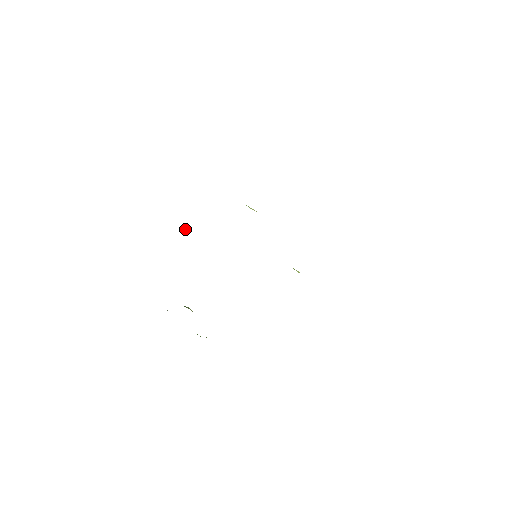
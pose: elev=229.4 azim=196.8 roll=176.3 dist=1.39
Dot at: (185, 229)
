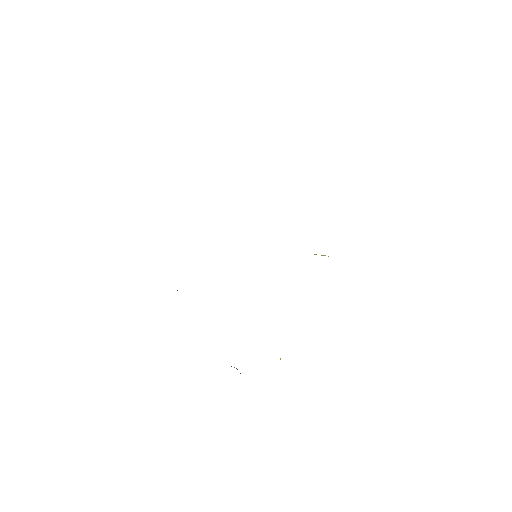
Dot at: occluded
